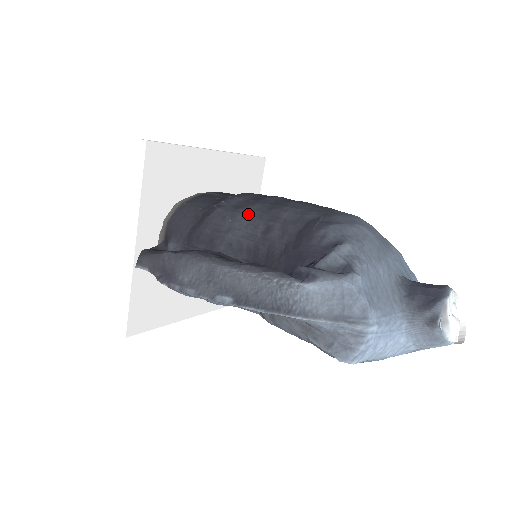
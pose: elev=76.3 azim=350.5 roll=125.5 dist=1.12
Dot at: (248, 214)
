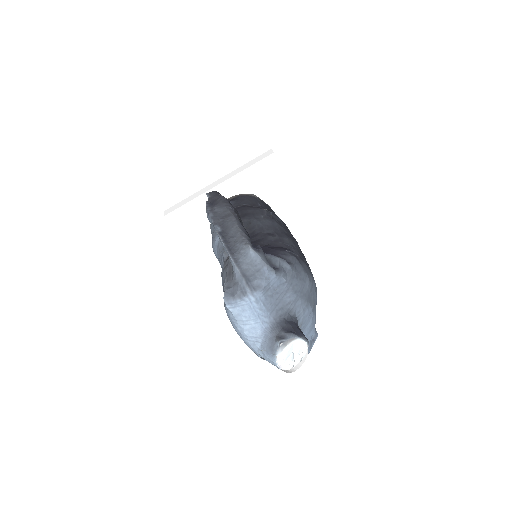
Dot at: (273, 224)
